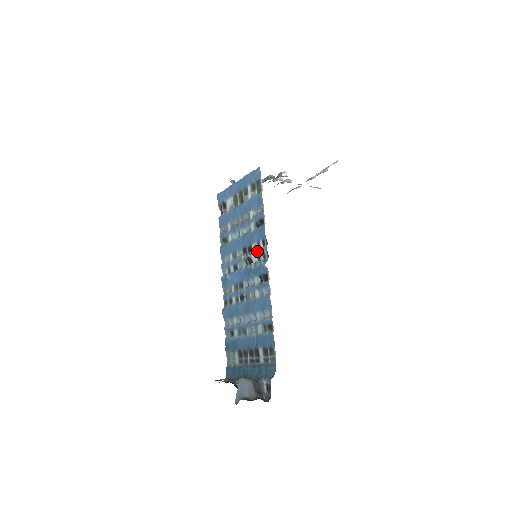
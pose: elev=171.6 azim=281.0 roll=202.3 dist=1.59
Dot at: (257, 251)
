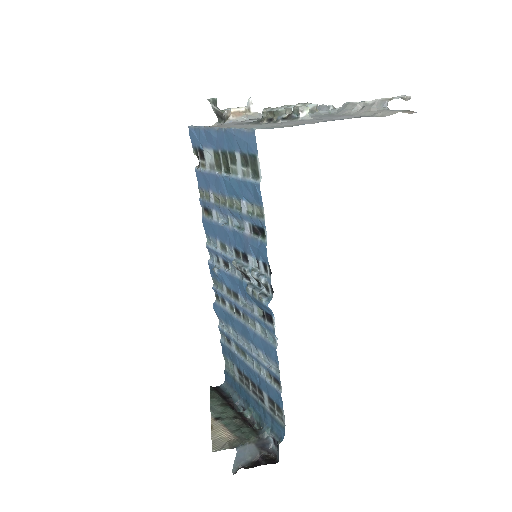
Dot at: (255, 275)
